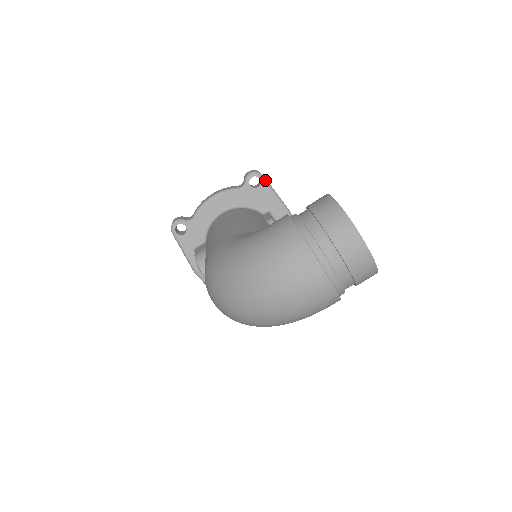
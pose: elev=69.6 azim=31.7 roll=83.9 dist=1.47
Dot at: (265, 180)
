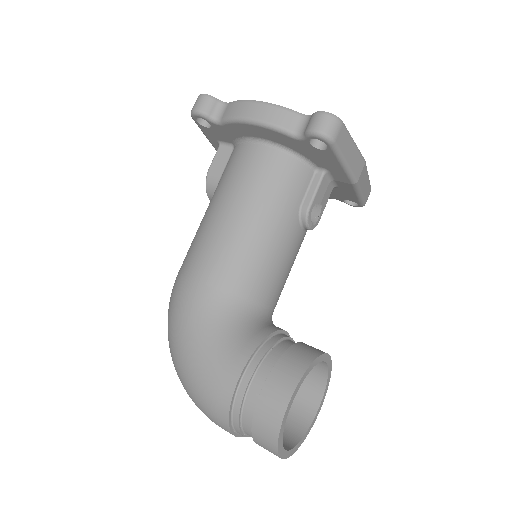
Dot at: (335, 149)
